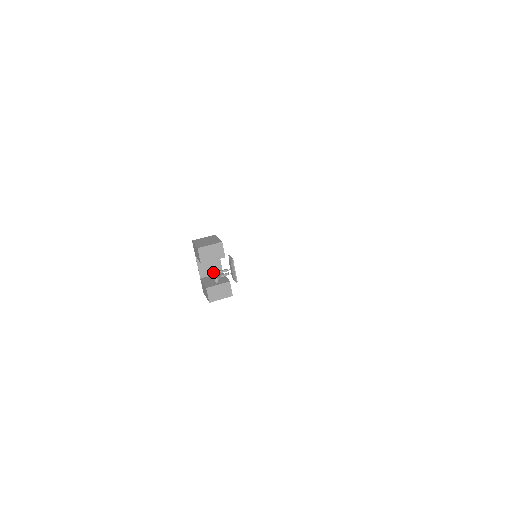
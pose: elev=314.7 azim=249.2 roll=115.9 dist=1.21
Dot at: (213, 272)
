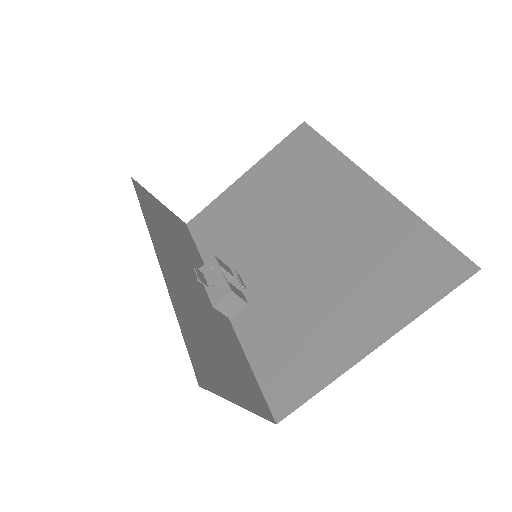
Dot at: (213, 273)
